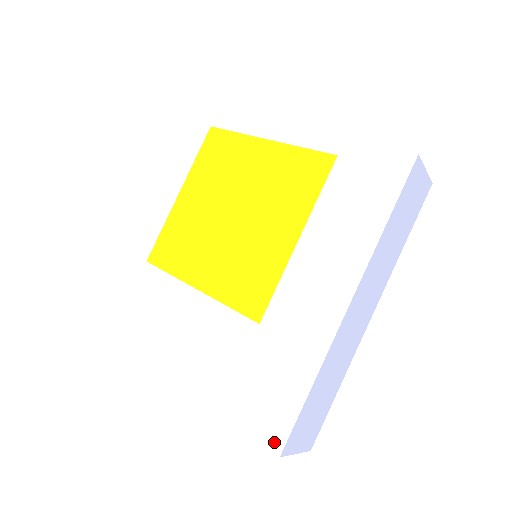
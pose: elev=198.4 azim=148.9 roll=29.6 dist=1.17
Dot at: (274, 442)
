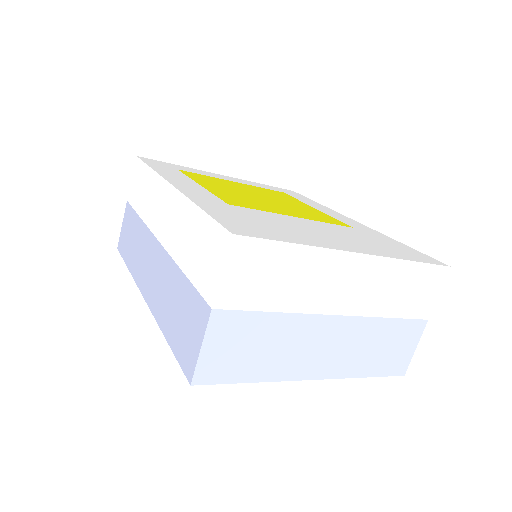
Dot at: occluded
